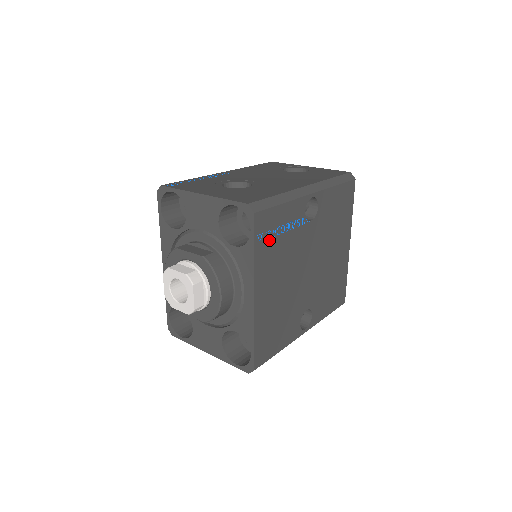
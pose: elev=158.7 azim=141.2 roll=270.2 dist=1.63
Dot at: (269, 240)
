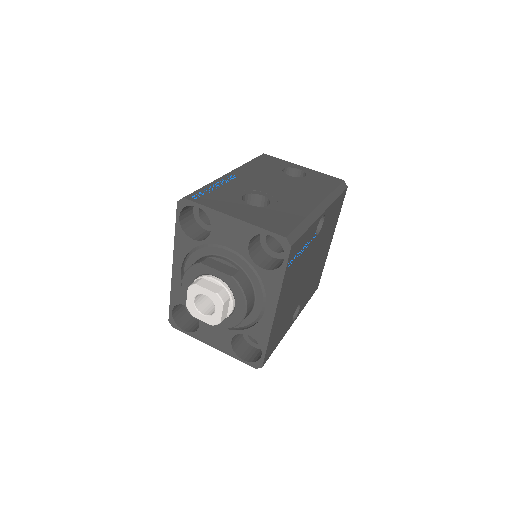
Dot at: (293, 263)
